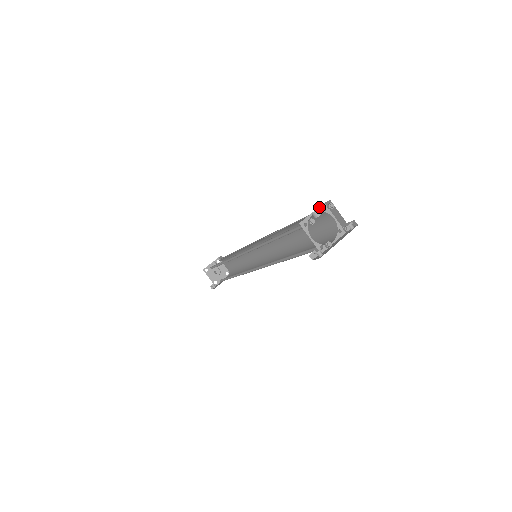
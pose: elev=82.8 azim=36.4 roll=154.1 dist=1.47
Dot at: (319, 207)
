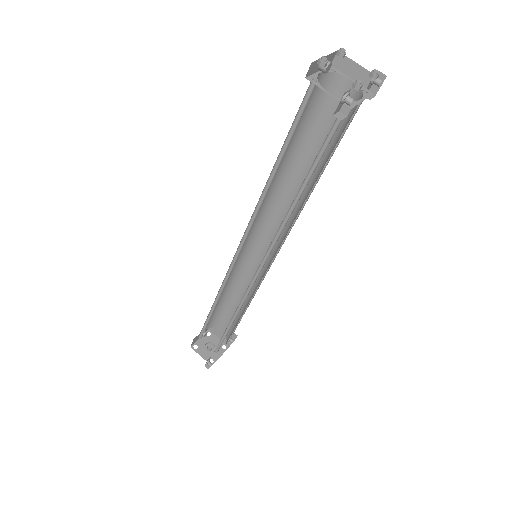
Dot at: occluded
